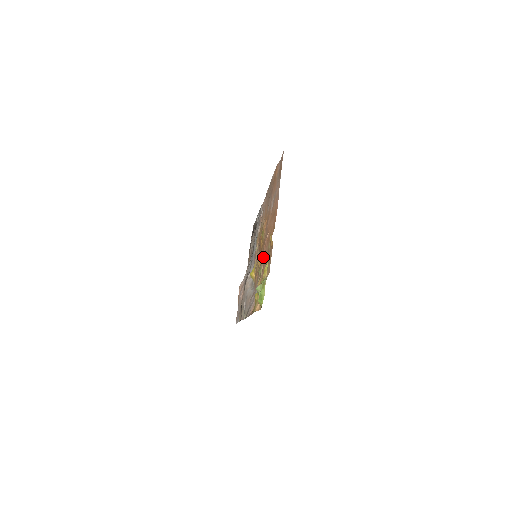
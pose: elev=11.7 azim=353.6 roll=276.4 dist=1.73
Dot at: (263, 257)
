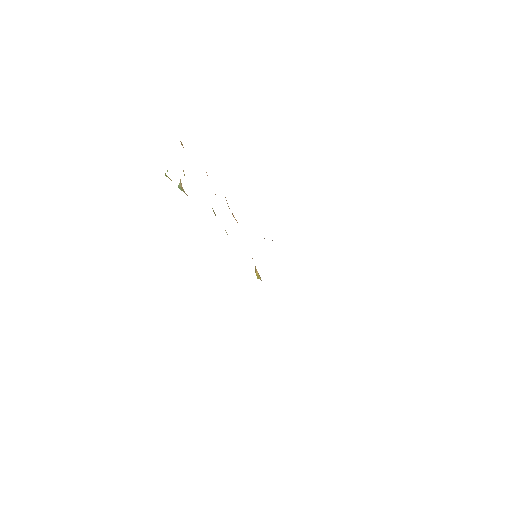
Dot at: occluded
